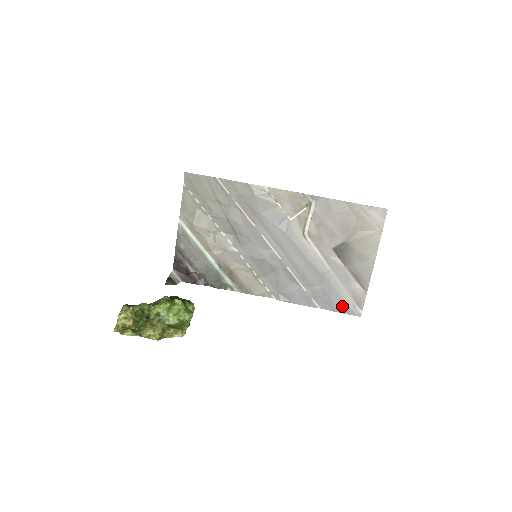
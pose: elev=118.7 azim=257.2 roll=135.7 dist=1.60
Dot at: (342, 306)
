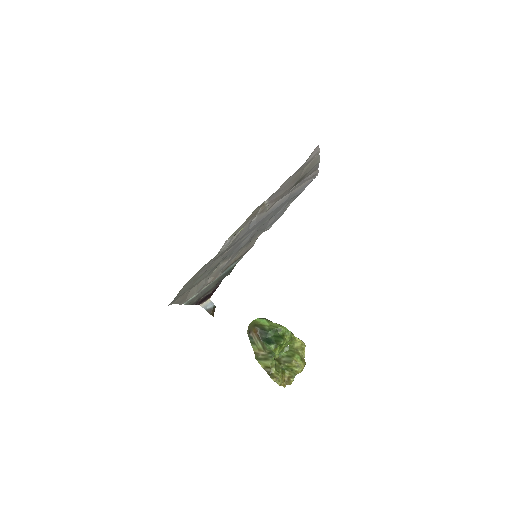
Dot at: occluded
